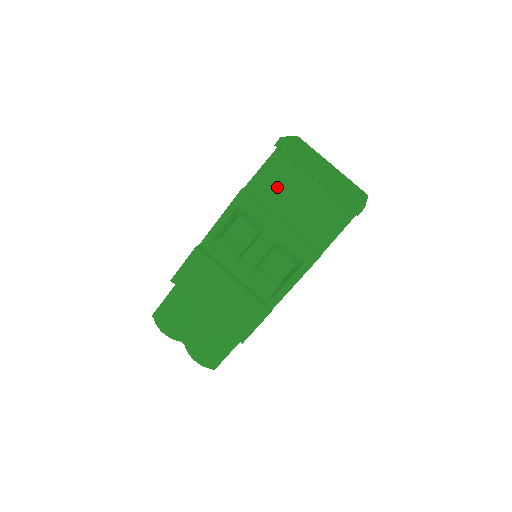
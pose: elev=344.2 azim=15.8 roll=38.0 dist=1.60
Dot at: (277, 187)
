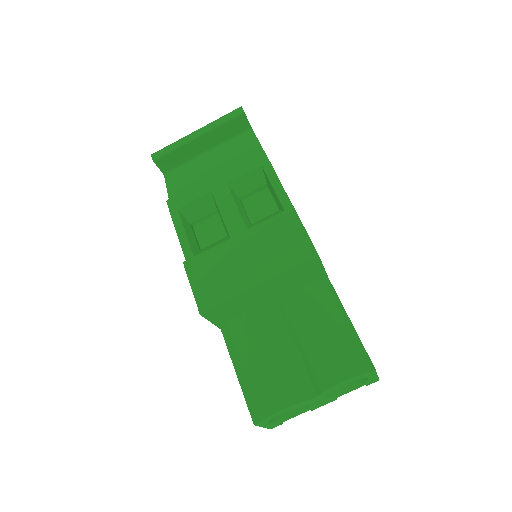
Dot at: (190, 180)
